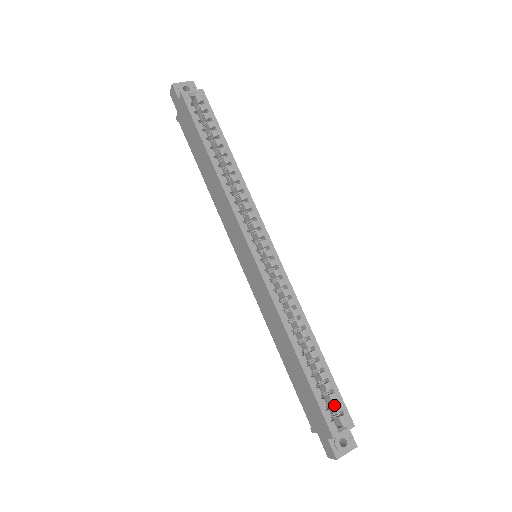
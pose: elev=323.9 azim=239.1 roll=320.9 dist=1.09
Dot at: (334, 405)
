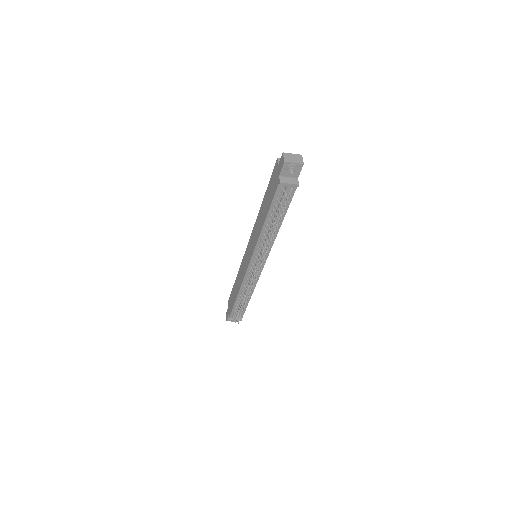
Dot at: occluded
